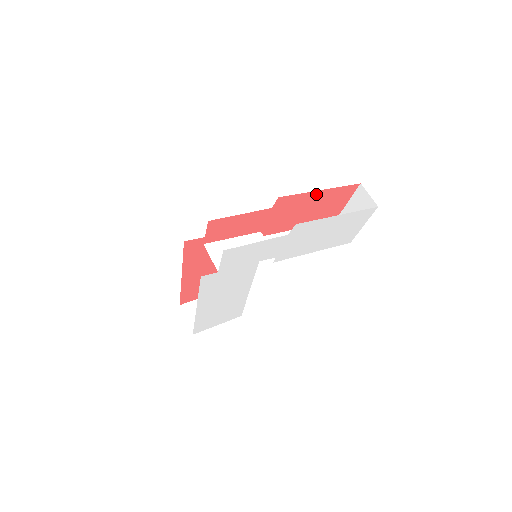
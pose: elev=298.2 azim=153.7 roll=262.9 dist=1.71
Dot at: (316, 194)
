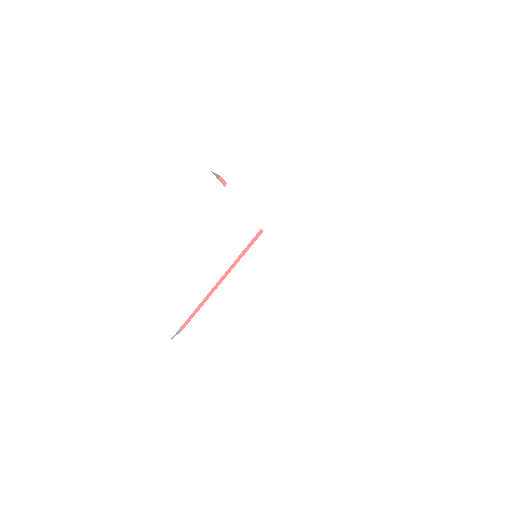
Dot at: occluded
